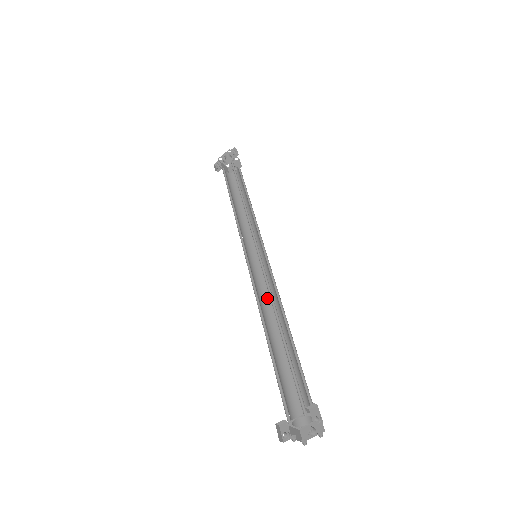
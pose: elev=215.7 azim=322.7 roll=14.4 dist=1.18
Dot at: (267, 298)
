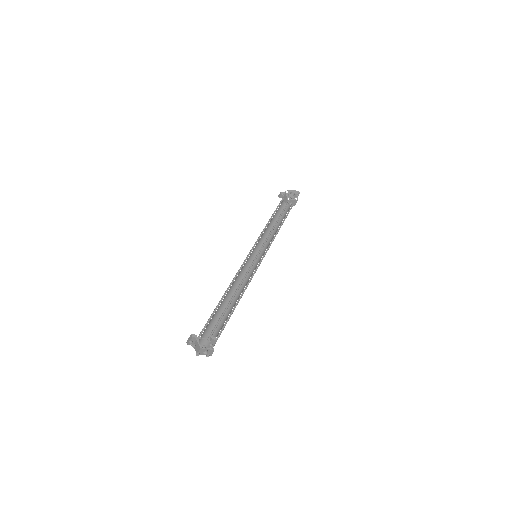
Dot at: occluded
